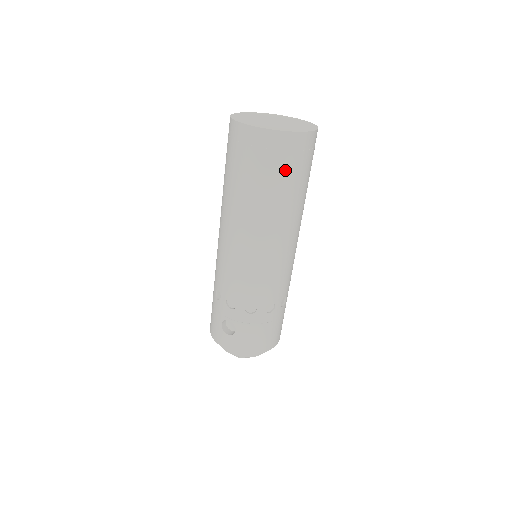
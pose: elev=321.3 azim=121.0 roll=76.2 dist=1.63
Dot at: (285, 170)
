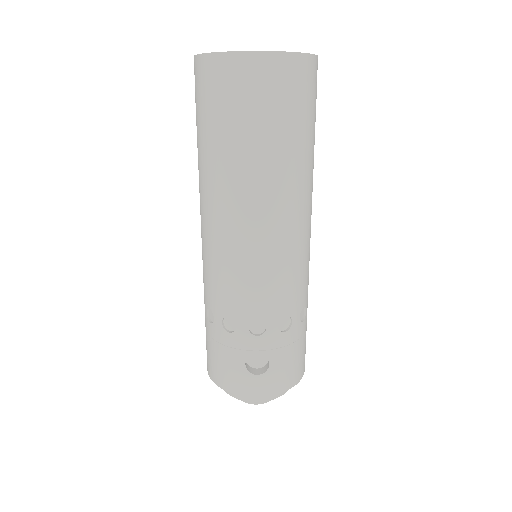
Dot at: (305, 111)
